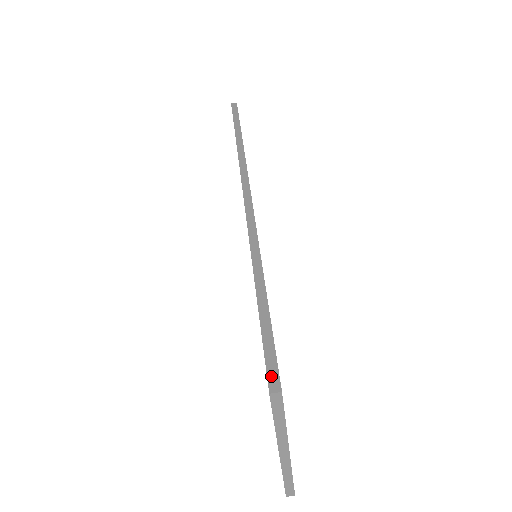
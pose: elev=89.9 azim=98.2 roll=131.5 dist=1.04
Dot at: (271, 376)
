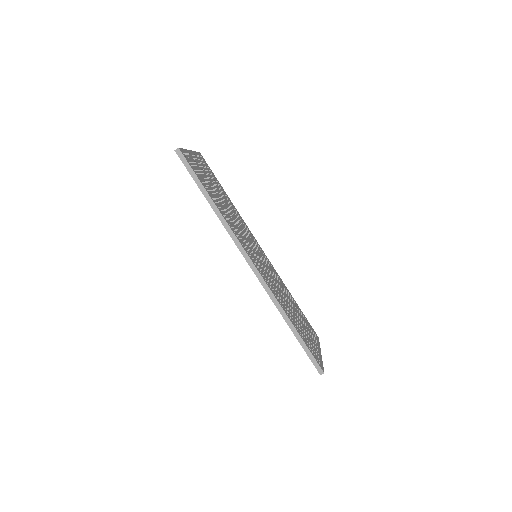
Dot at: (318, 369)
